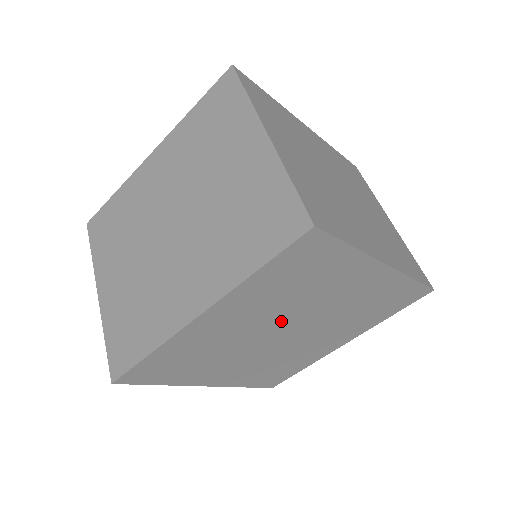
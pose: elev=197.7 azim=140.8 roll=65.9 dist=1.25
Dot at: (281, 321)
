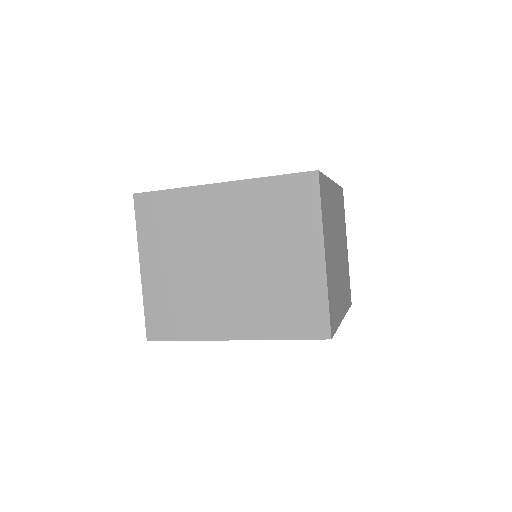
Dot at: occluded
